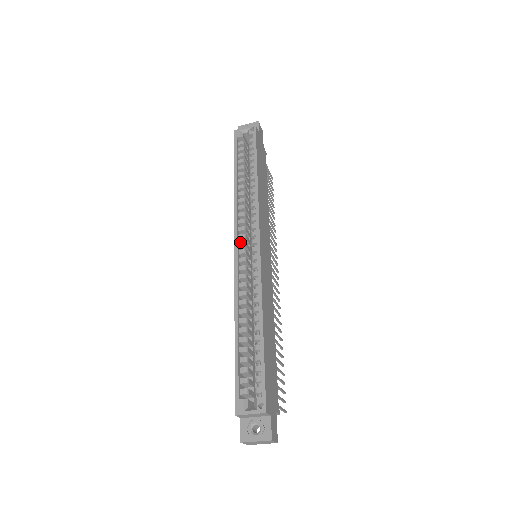
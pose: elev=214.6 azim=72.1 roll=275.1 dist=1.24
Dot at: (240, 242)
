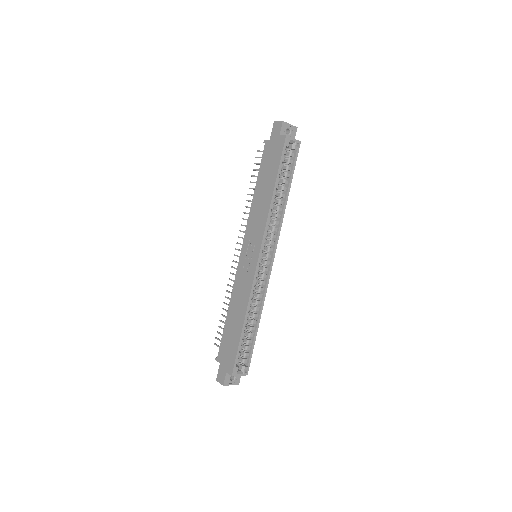
Dot at: (261, 253)
